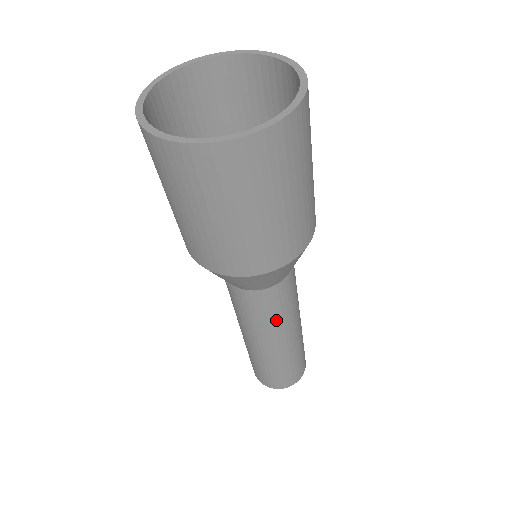
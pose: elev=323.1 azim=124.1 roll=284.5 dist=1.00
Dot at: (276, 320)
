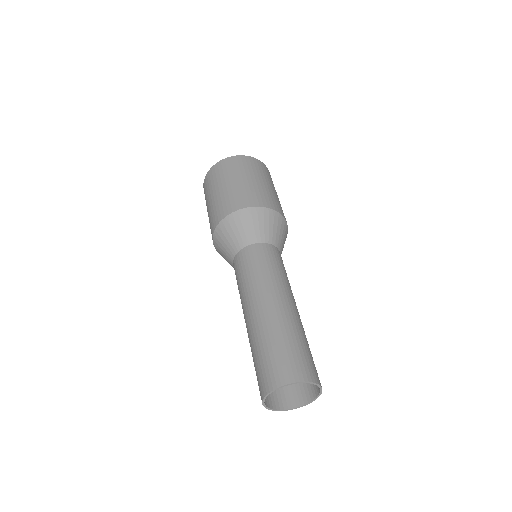
Dot at: occluded
